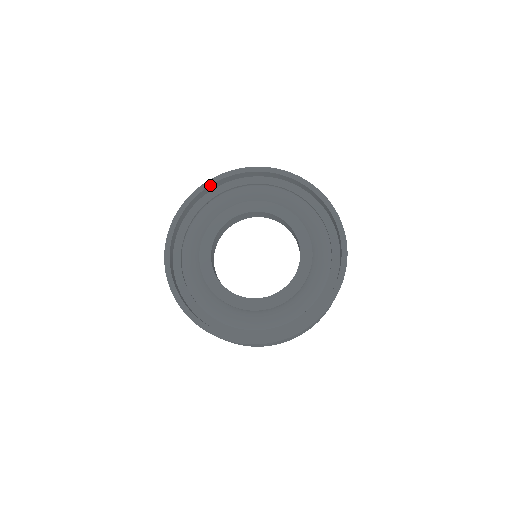
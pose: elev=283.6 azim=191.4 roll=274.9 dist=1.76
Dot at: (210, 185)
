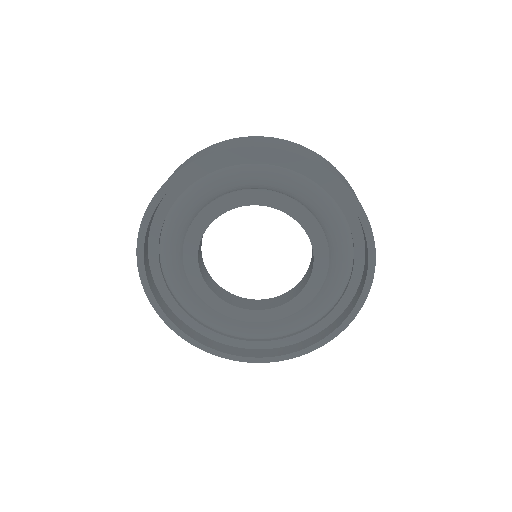
Dot at: (182, 177)
